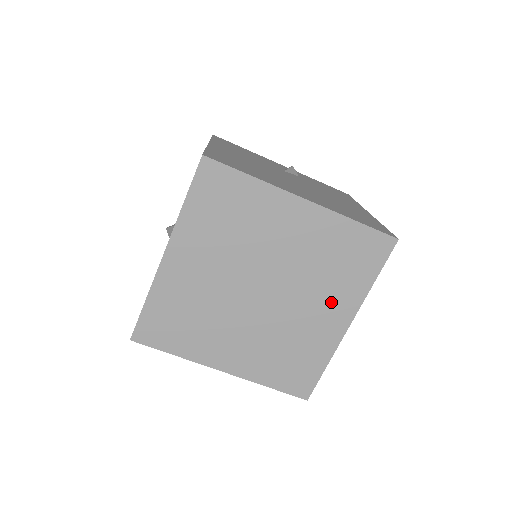
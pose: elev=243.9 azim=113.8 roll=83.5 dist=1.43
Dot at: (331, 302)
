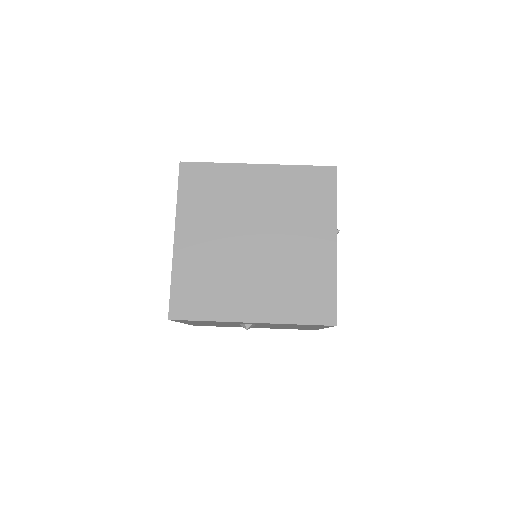
Dot at: (312, 230)
